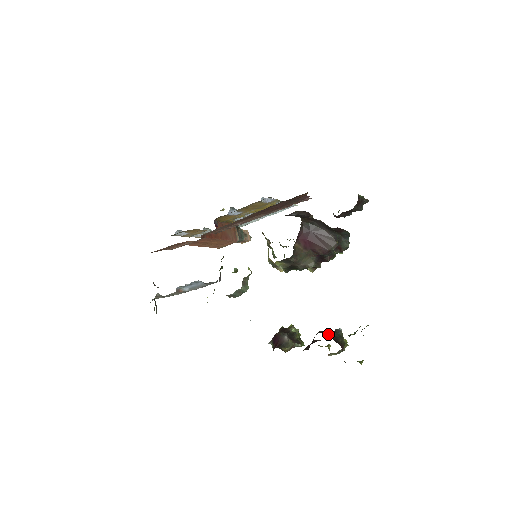
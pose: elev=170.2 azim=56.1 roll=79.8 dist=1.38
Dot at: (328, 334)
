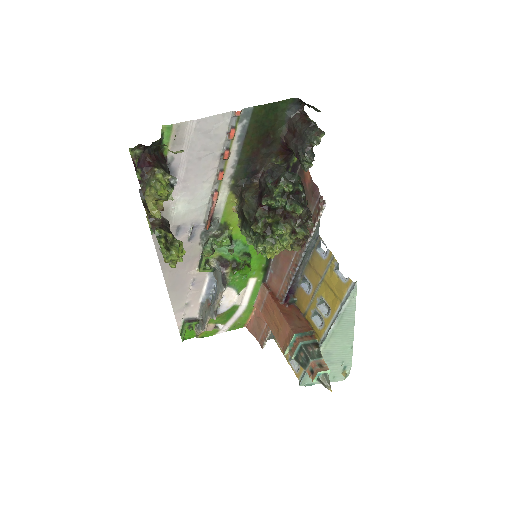
Dot at: (165, 164)
